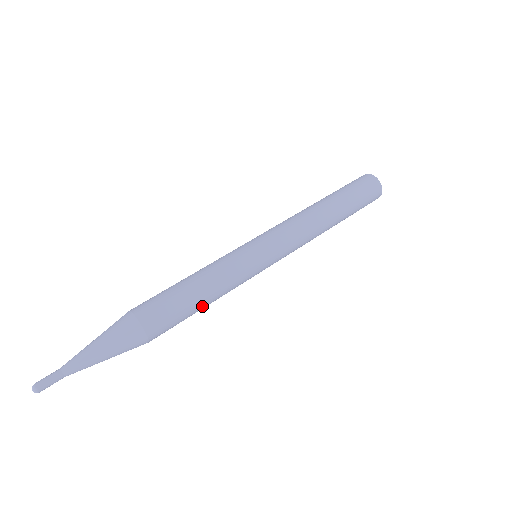
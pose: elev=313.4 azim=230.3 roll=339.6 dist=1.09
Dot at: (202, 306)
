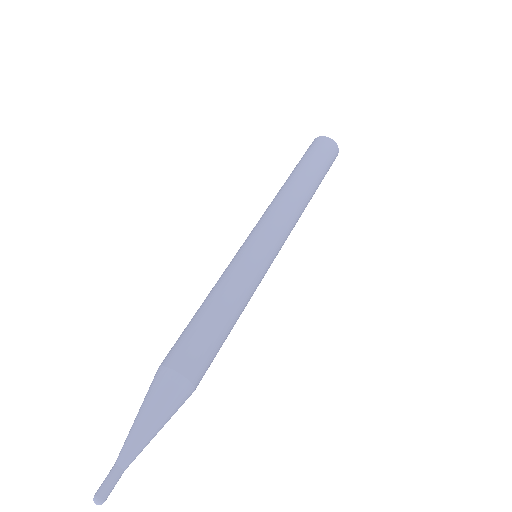
Dot at: occluded
